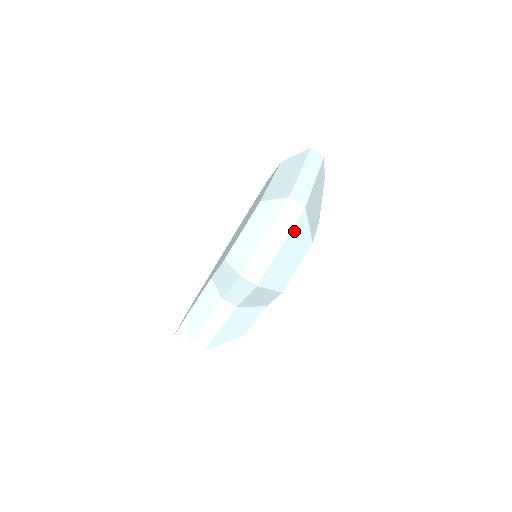
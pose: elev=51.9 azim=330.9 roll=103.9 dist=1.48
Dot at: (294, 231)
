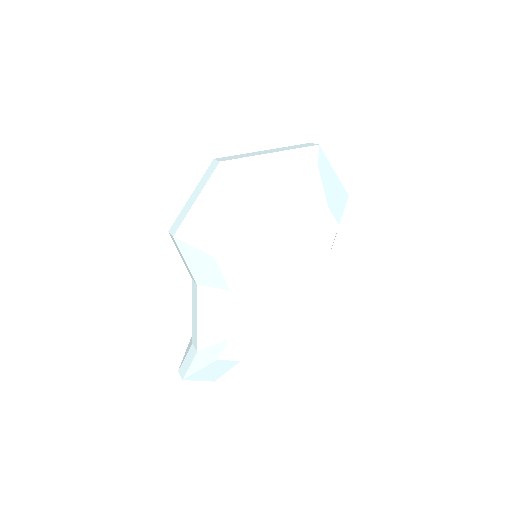
Dot at: (211, 186)
